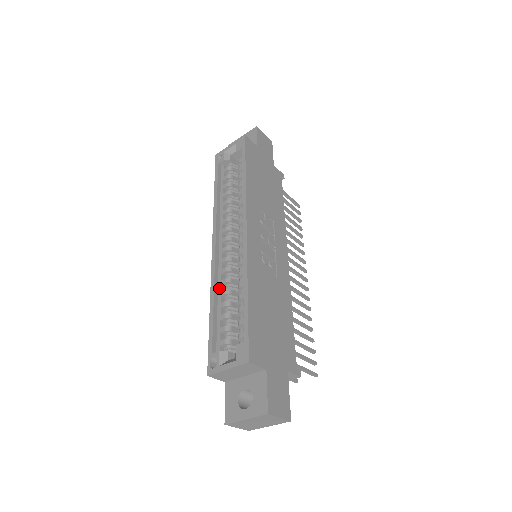
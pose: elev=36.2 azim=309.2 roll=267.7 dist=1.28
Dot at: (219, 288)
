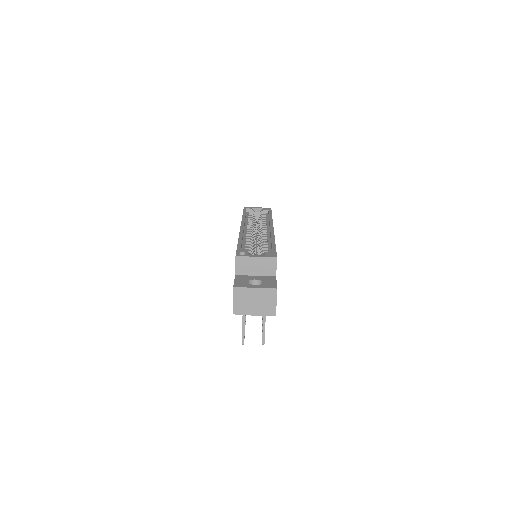
Dot at: (244, 239)
